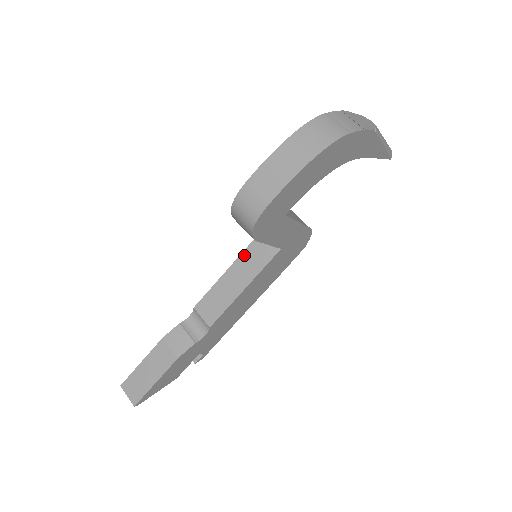
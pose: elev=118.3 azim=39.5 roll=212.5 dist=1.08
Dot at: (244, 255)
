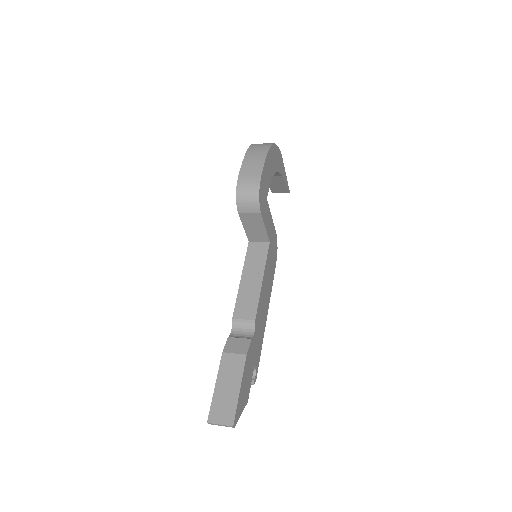
Dot at: (247, 262)
